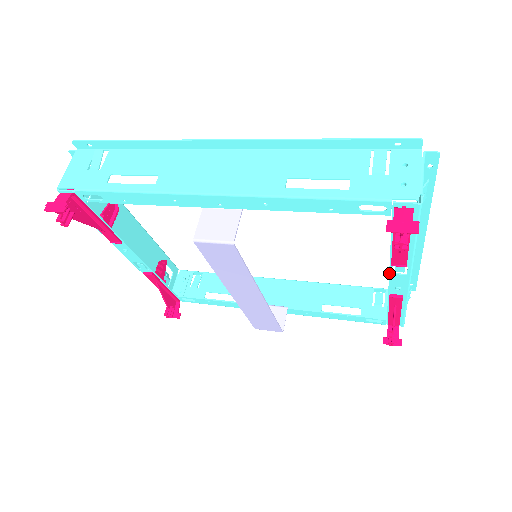
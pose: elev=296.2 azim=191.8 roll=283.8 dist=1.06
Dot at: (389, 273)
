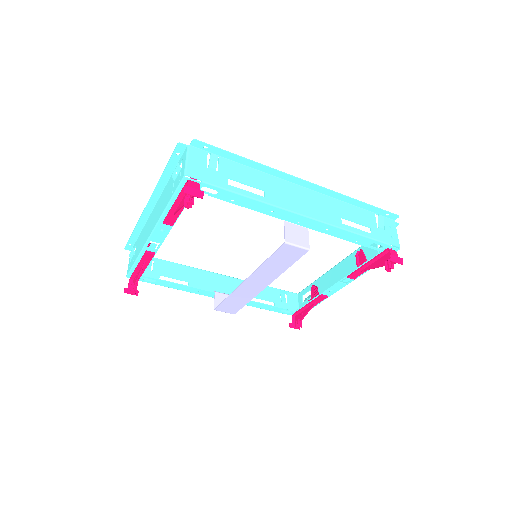
Dot at: (338, 281)
